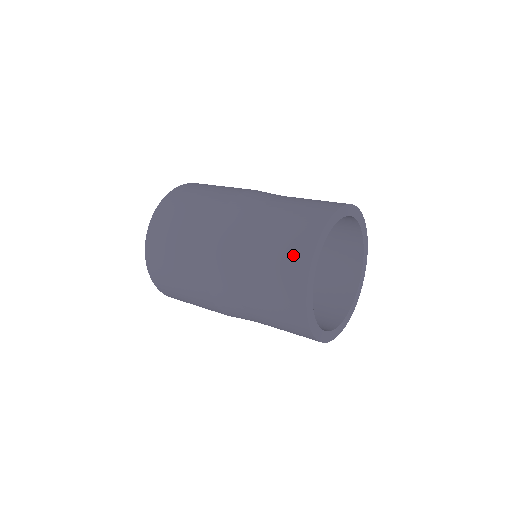
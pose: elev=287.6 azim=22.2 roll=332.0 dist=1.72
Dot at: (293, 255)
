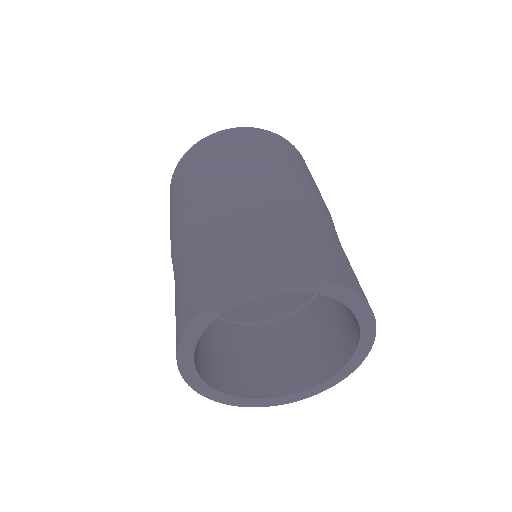
Dot at: (227, 271)
